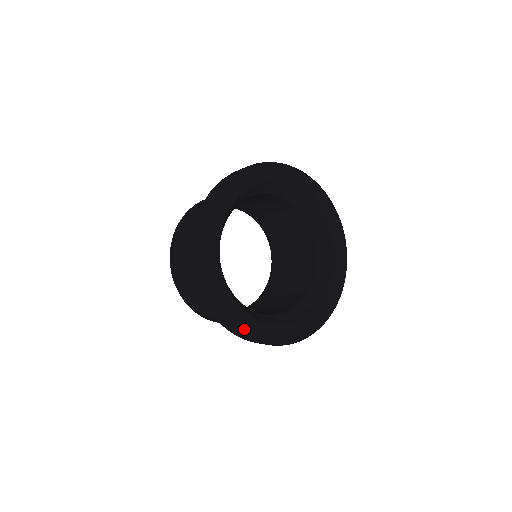
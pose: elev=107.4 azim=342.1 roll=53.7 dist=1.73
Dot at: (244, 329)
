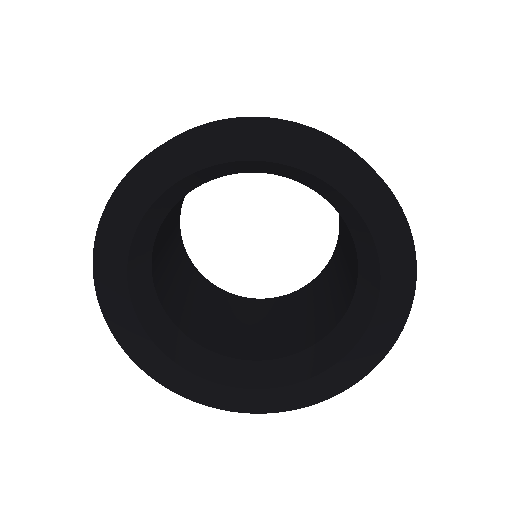
Dot at: (106, 296)
